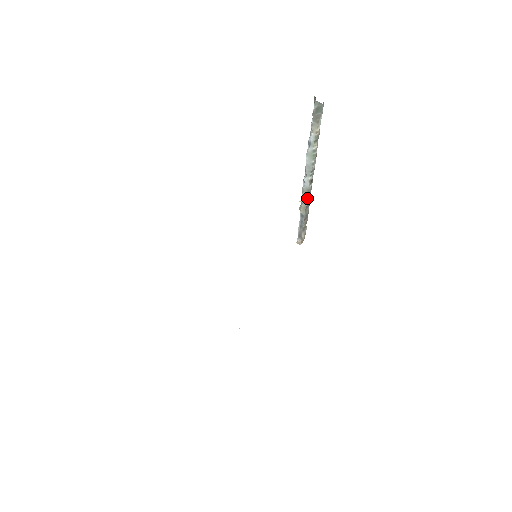
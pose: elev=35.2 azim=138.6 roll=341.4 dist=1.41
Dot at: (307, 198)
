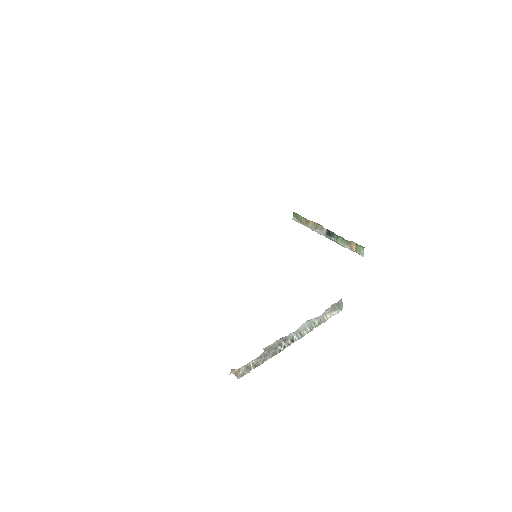
Dot at: (280, 343)
